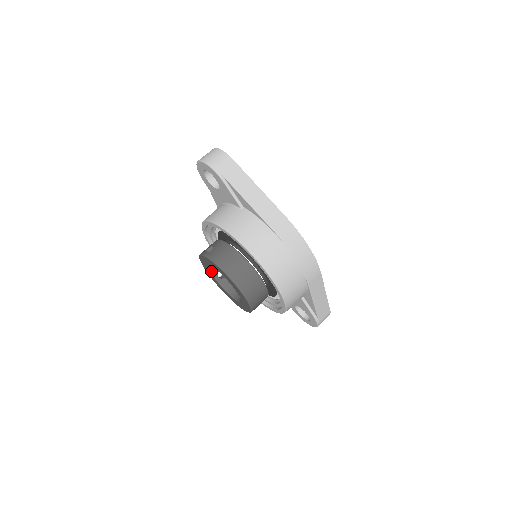
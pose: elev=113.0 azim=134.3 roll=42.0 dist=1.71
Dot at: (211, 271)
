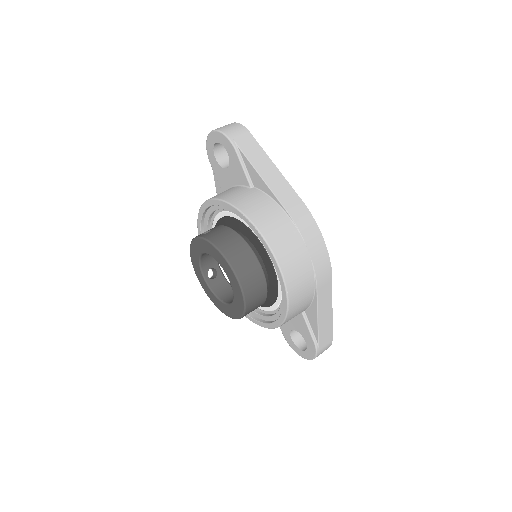
Dot at: (201, 265)
